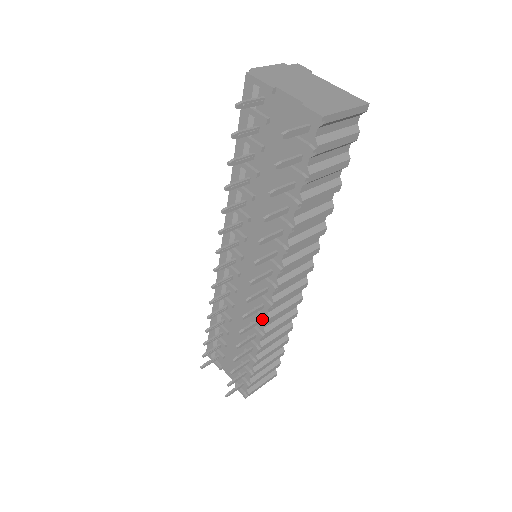
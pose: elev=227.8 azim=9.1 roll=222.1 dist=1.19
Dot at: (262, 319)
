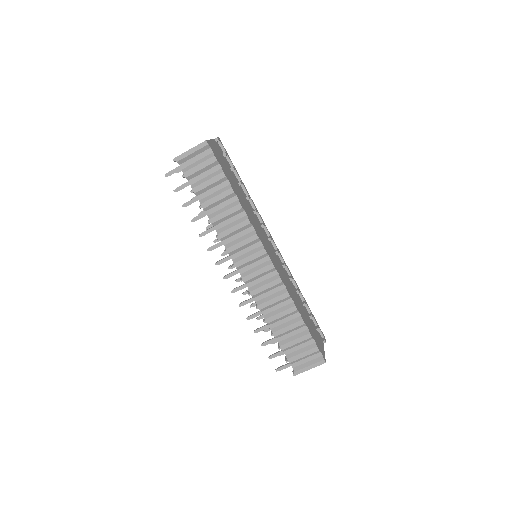
Dot at: (249, 294)
